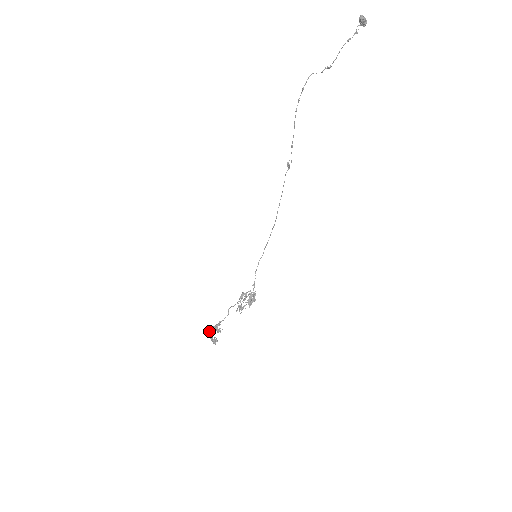
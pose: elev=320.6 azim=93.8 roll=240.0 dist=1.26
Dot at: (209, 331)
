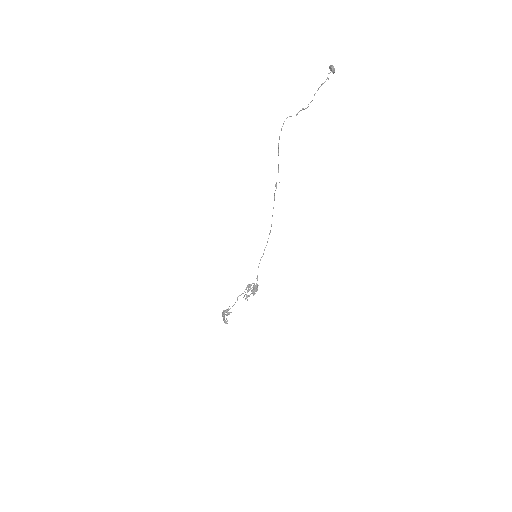
Dot at: (222, 314)
